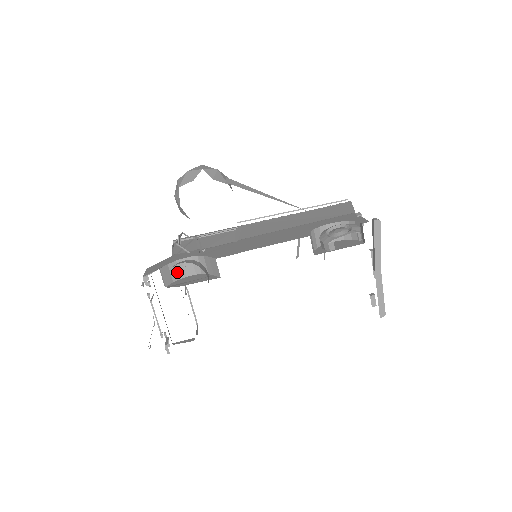
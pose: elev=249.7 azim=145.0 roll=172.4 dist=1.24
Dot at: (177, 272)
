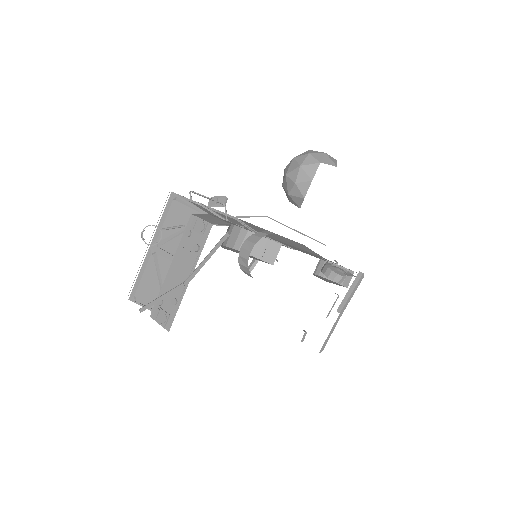
Dot at: occluded
